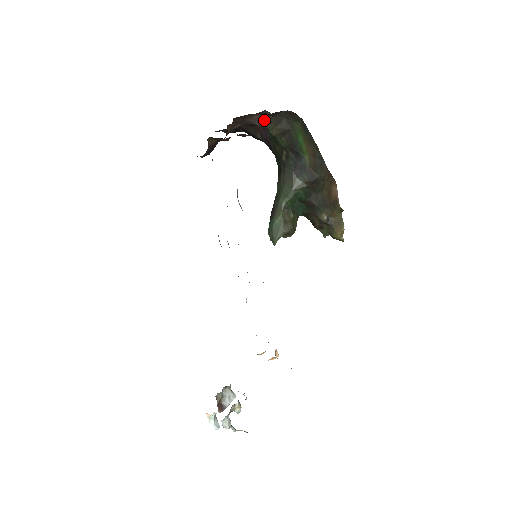
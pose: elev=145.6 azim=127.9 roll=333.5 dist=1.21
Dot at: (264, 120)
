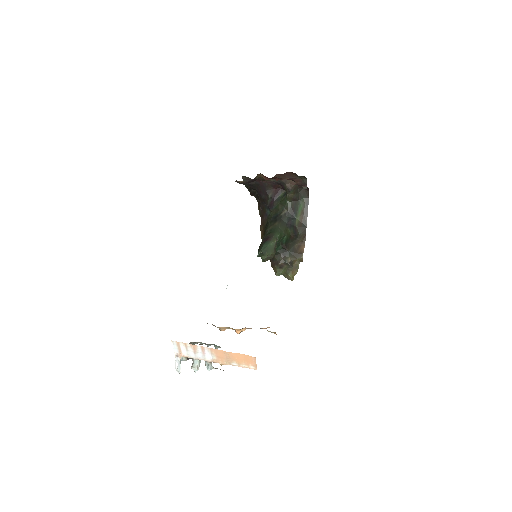
Dot at: (293, 185)
